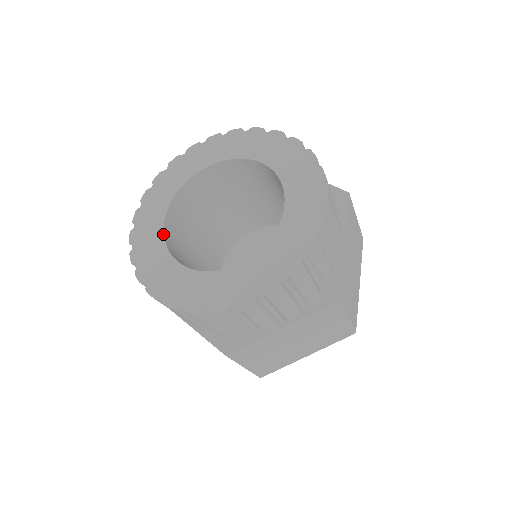
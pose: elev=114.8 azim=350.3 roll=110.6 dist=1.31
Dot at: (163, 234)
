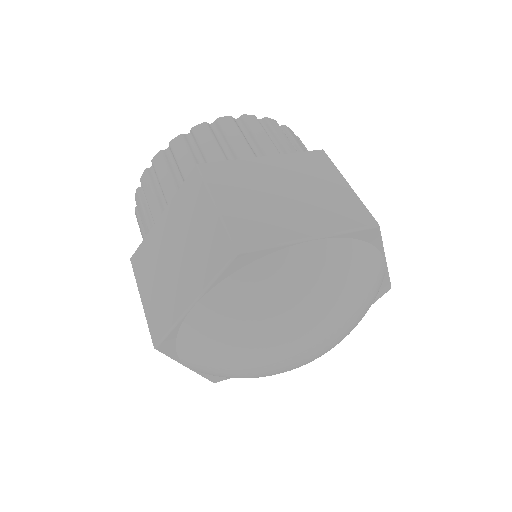
Dot at: occluded
